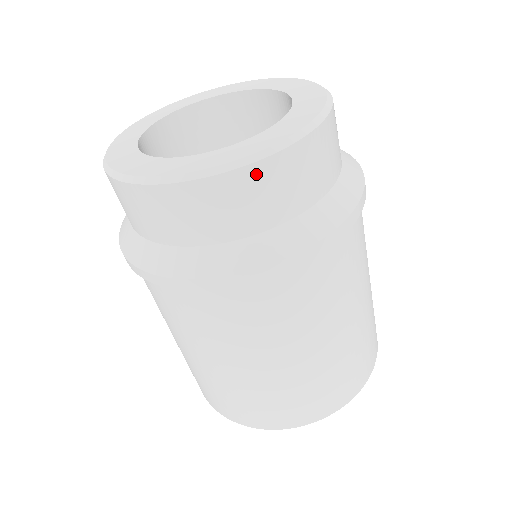
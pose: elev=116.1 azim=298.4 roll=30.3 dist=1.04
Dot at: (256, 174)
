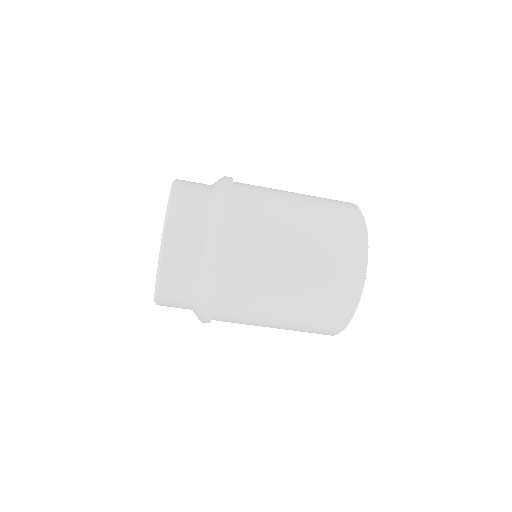
Dot at: (174, 220)
